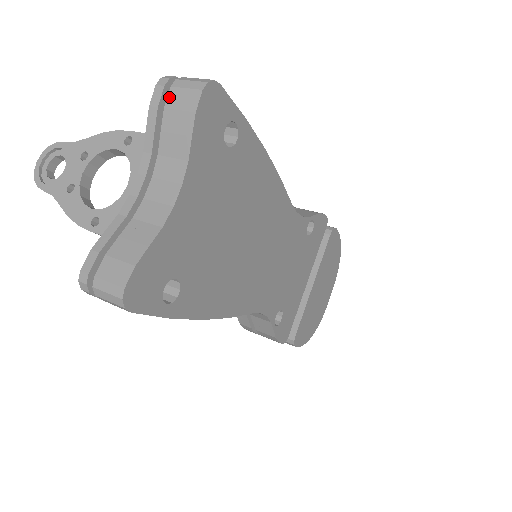
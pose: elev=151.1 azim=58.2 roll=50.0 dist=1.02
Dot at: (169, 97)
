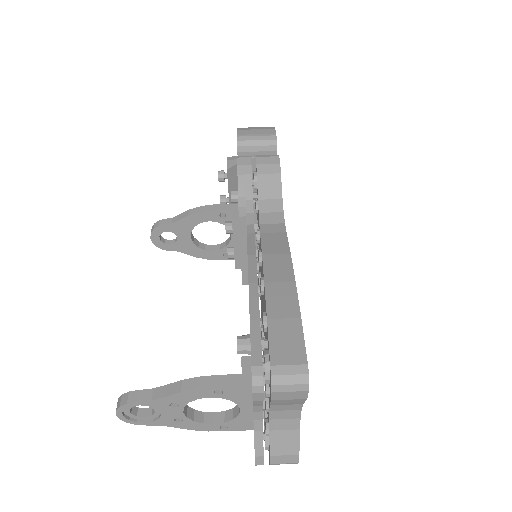
Dot at: (273, 397)
